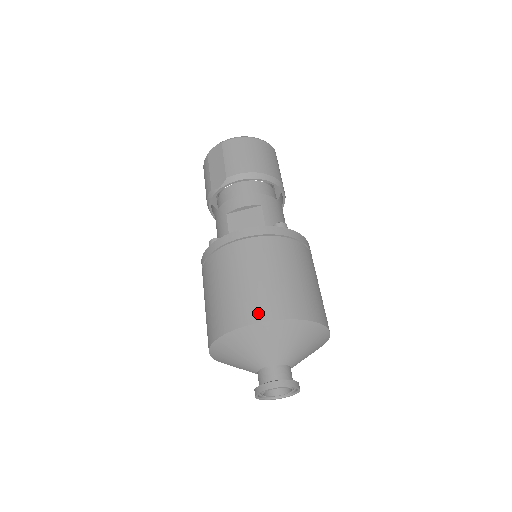
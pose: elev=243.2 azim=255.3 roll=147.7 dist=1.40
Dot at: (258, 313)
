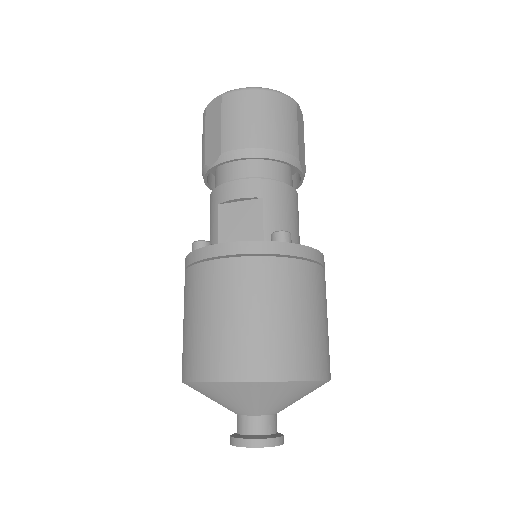
Dot at: (230, 369)
